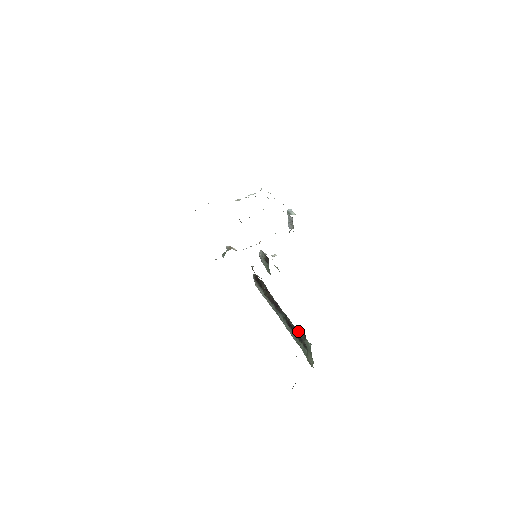
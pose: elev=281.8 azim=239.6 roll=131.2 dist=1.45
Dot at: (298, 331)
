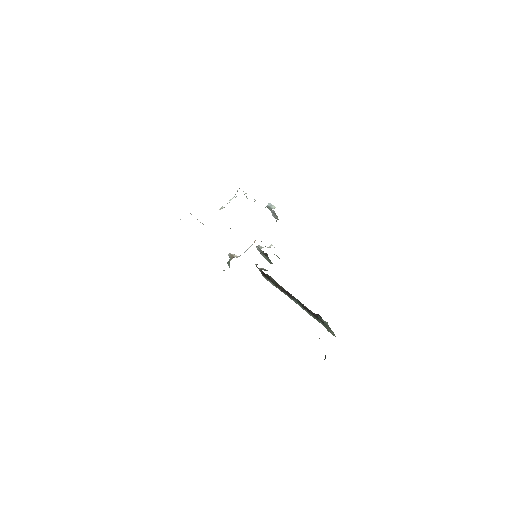
Dot at: (313, 313)
